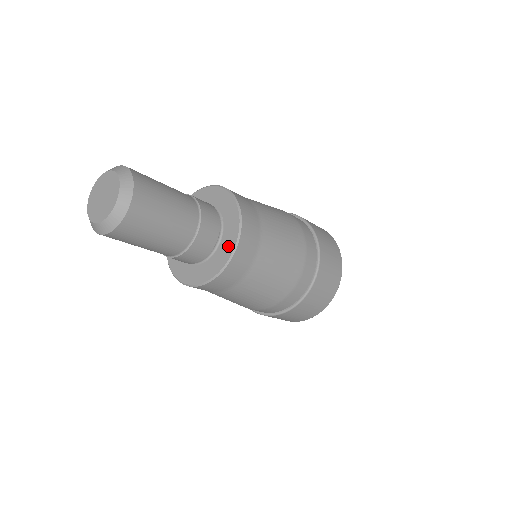
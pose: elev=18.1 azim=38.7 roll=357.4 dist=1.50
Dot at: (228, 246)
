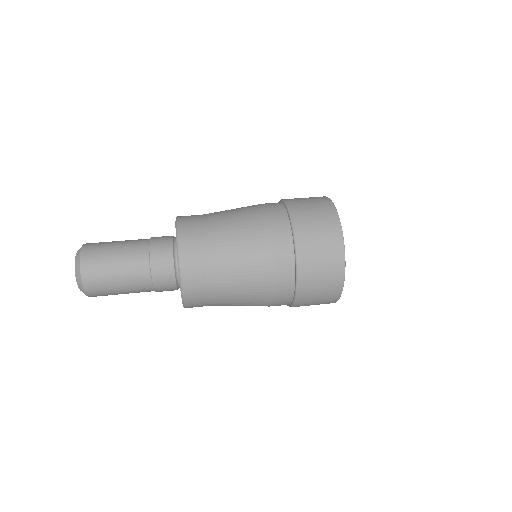
Dot at: occluded
